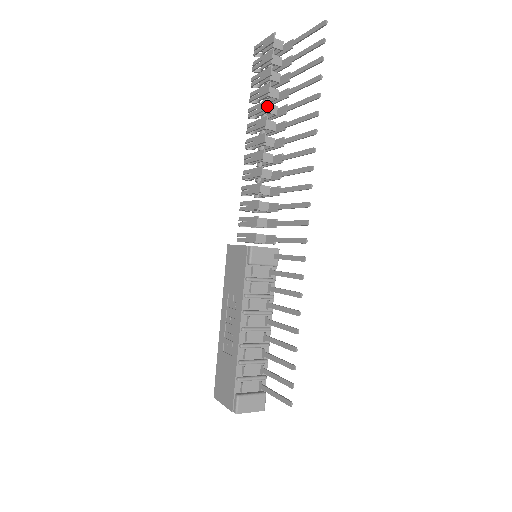
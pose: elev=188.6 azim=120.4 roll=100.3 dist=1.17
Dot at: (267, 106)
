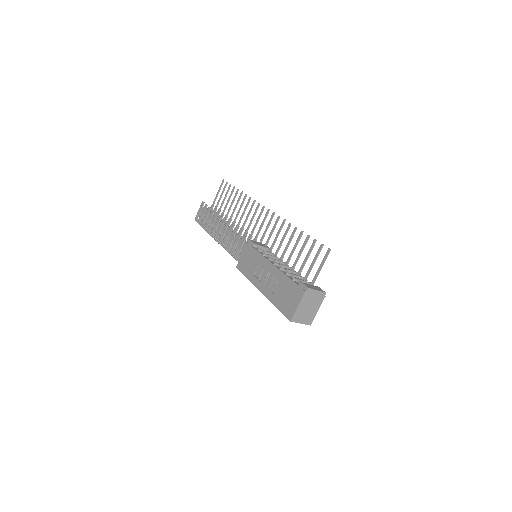
Dot at: (217, 213)
